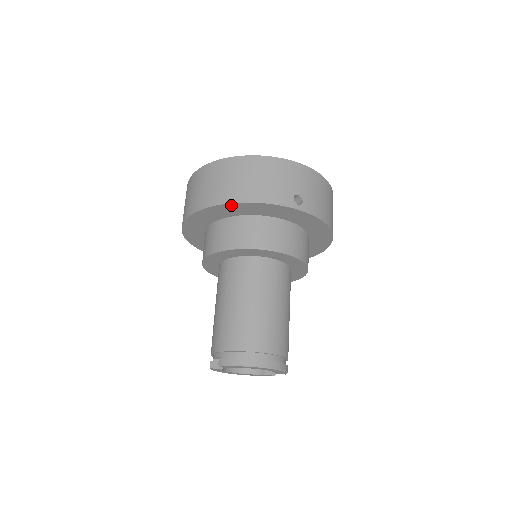
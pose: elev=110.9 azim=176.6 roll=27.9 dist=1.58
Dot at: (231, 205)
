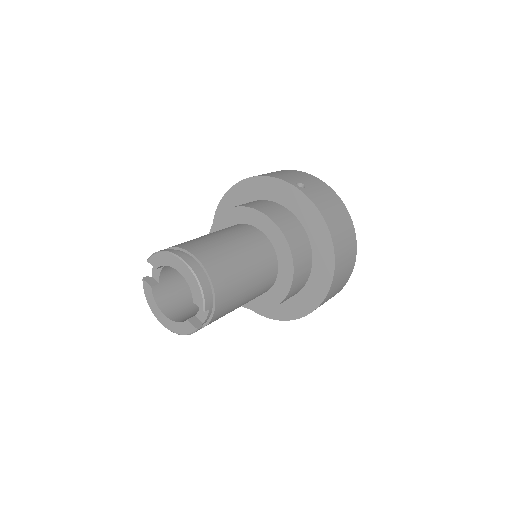
Dot at: (246, 182)
